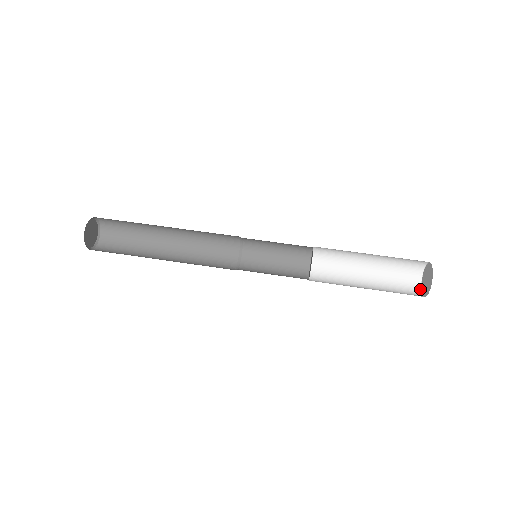
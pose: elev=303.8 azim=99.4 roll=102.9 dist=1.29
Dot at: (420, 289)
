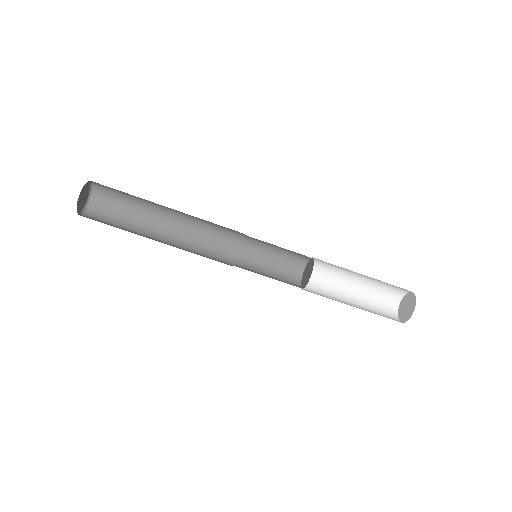
Dot at: (397, 308)
